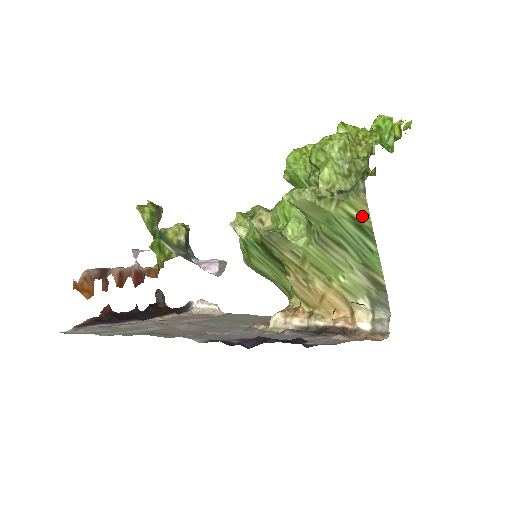
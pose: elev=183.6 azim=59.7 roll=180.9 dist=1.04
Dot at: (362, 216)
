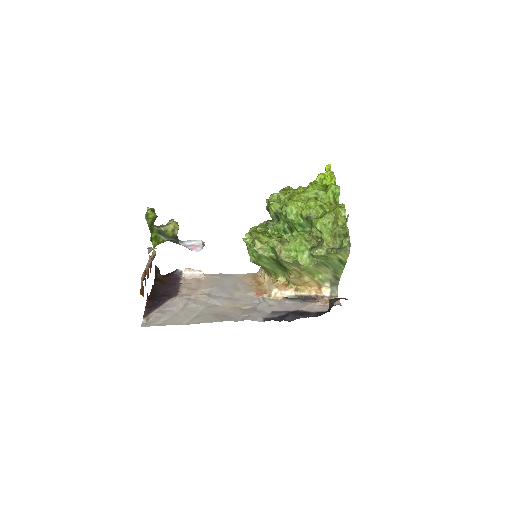
Dot at: (344, 258)
